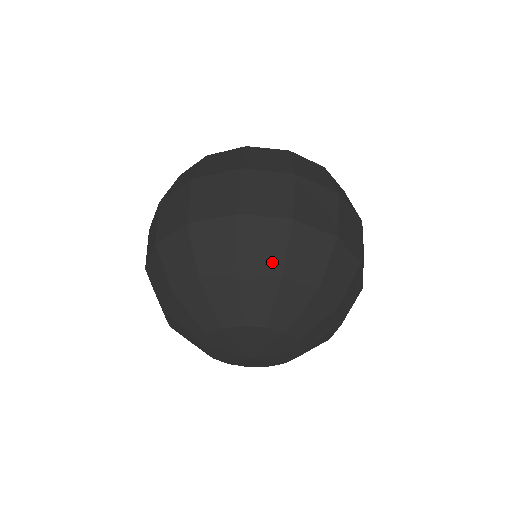
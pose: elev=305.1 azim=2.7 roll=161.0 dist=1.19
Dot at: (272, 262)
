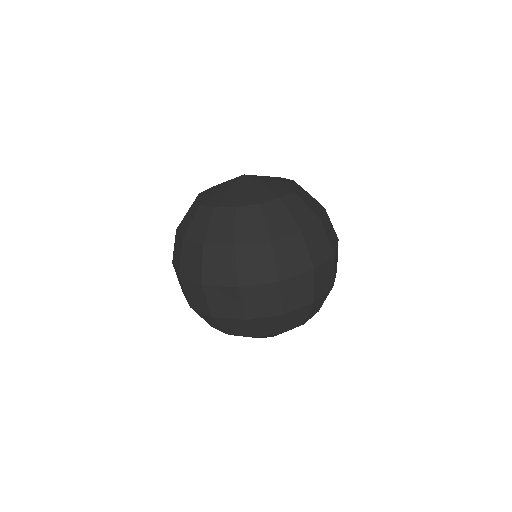
Dot at: (219, 328)
